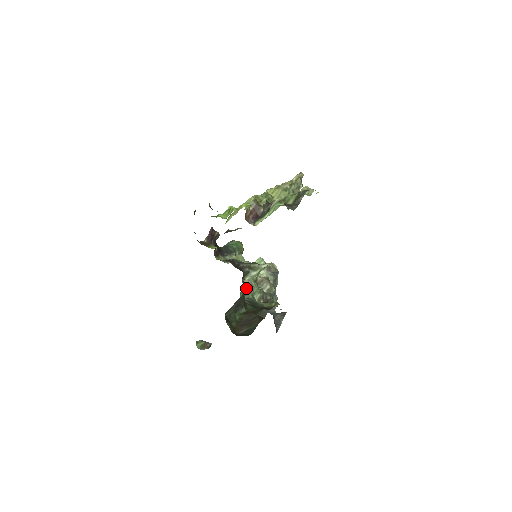
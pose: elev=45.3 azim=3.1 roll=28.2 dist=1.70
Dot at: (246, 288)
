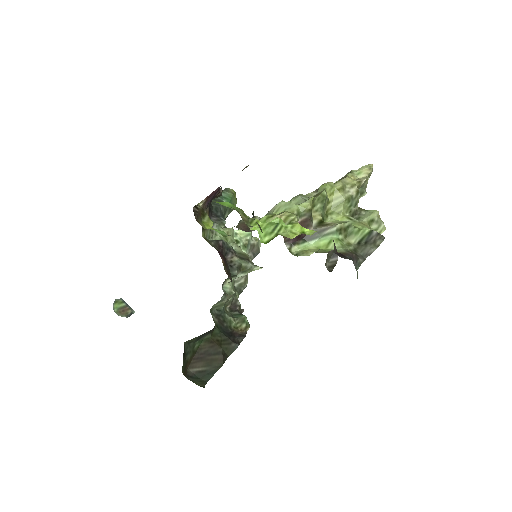
Dot at: (223, 300)
